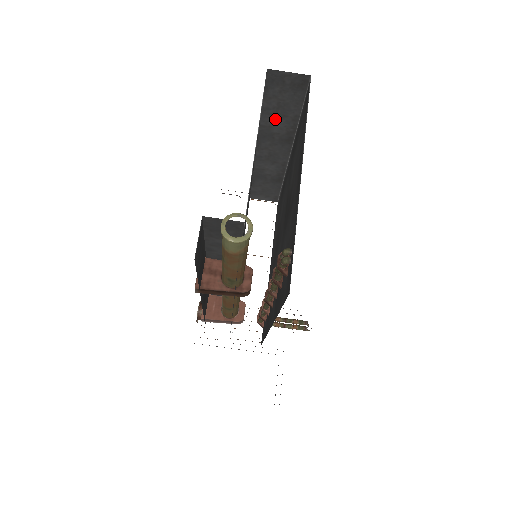
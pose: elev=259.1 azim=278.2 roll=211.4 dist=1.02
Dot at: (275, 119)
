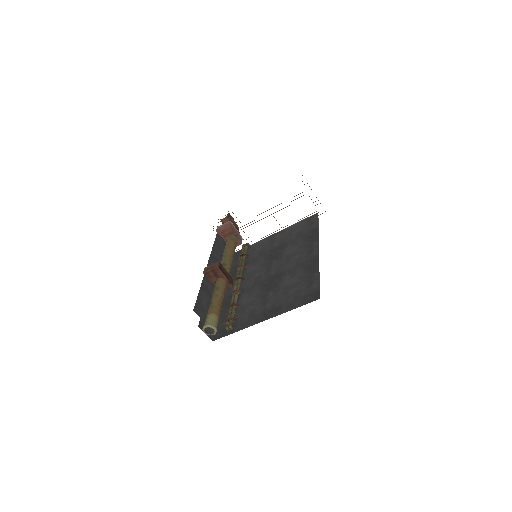
Dot at: occluded
